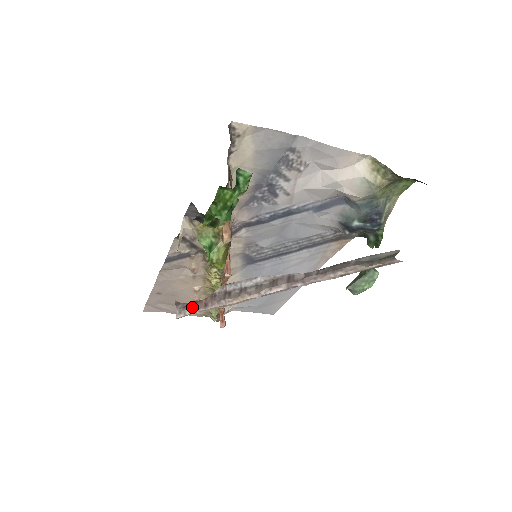
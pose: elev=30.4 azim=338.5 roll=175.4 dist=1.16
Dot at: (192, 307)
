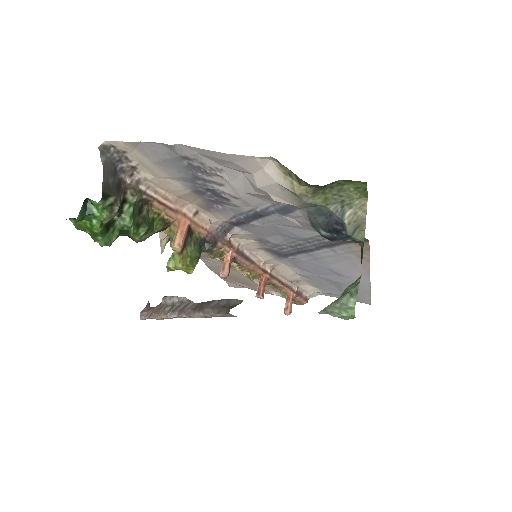
Dot at: (145, 313)
